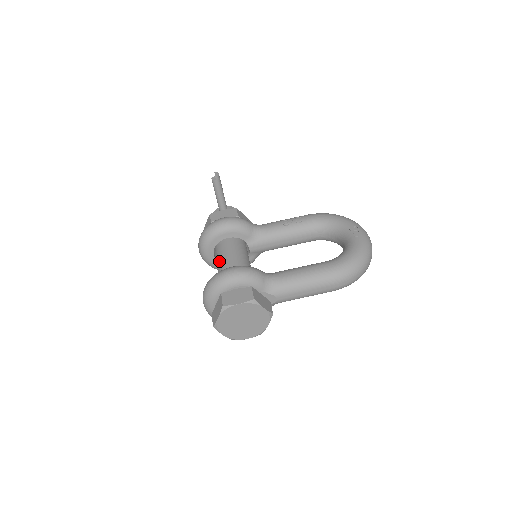
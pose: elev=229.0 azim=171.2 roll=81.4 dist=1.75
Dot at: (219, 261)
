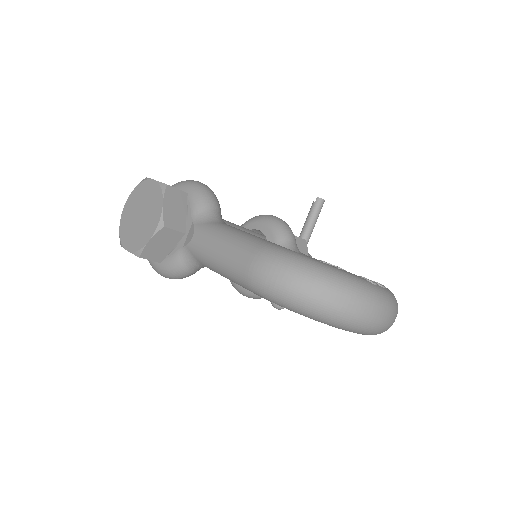
Dot at: occluded
